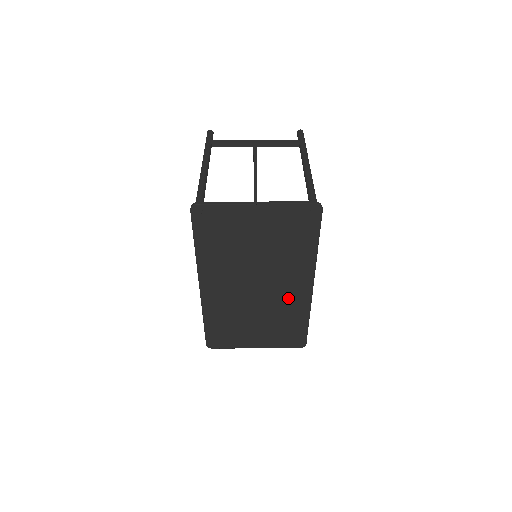
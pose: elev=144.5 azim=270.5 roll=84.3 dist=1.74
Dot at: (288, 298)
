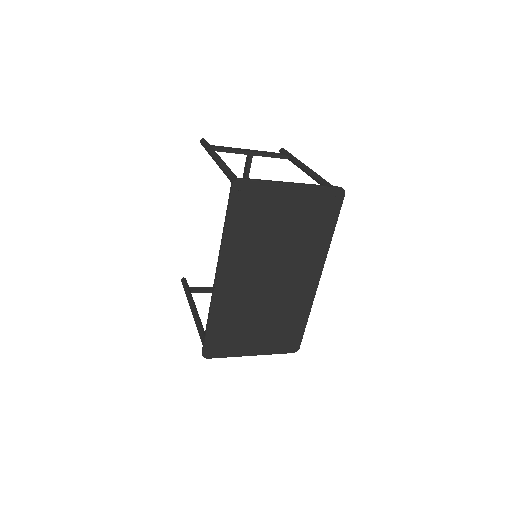
Dot at: (296, 292)
